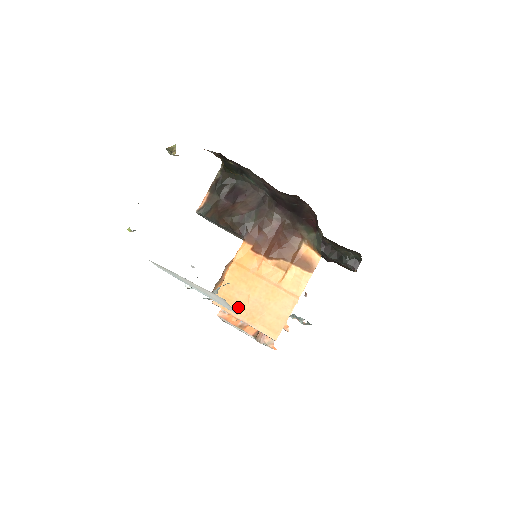
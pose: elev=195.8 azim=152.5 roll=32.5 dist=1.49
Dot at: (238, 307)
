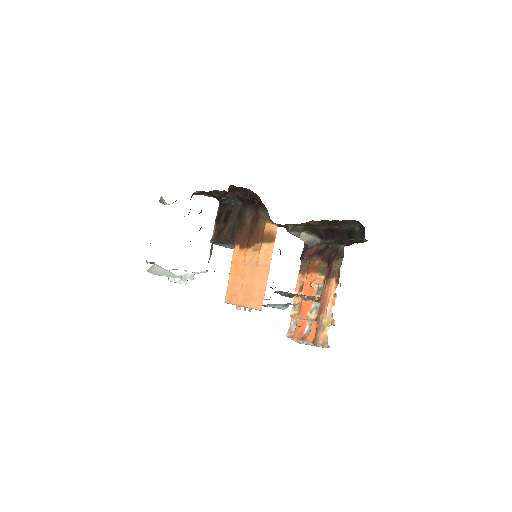
Dot at: (238, 296)
